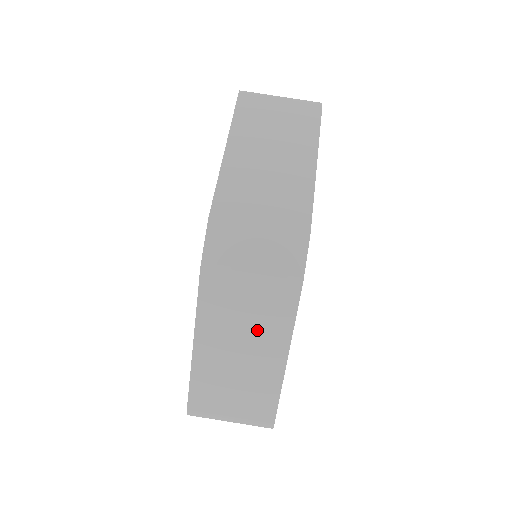
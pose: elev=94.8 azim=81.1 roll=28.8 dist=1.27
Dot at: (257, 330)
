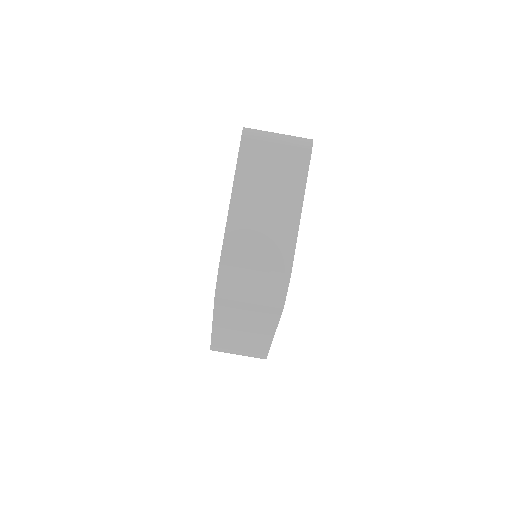
Dot at: (254, 323)
